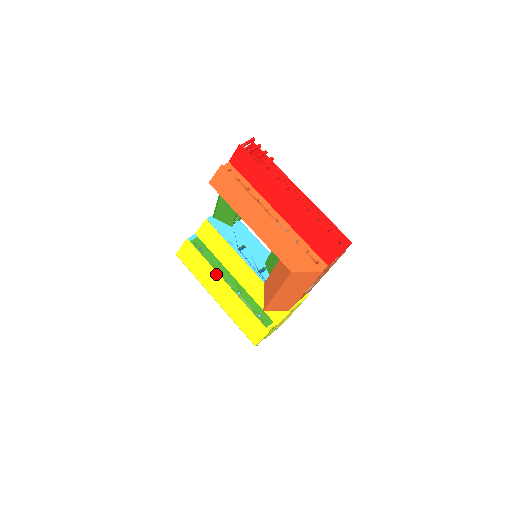
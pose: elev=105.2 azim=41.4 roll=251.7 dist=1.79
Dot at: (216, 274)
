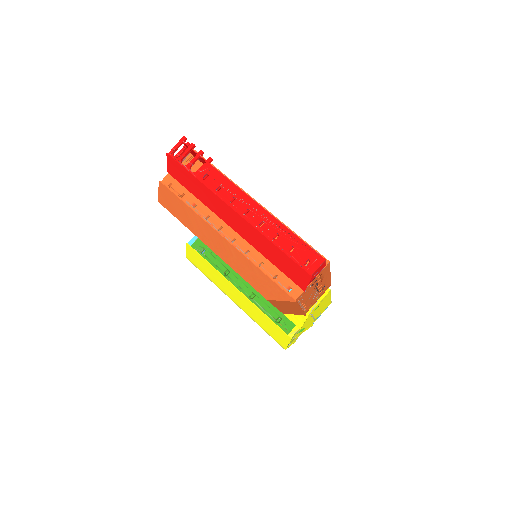
Dot at: (224, 279)
